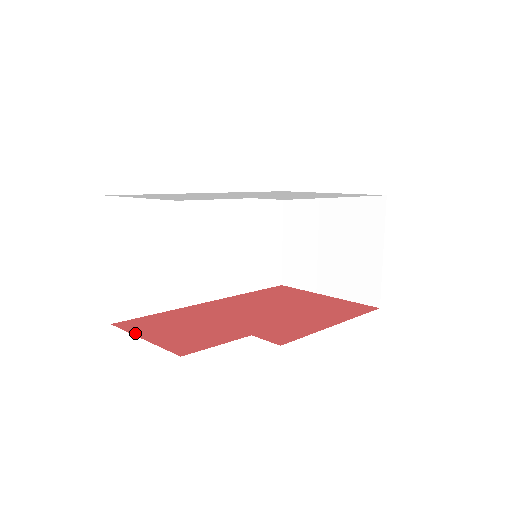
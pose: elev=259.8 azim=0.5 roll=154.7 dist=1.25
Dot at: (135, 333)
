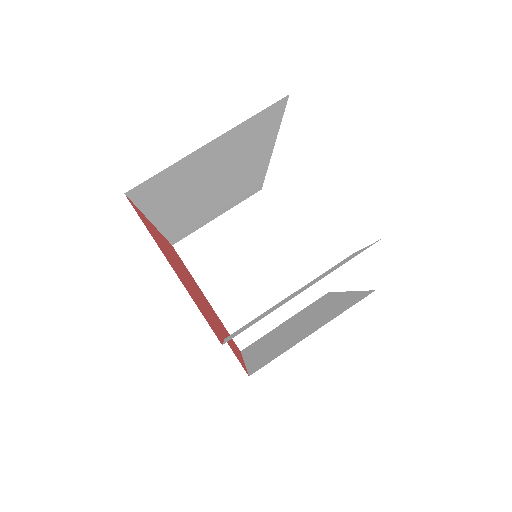
Dot at: occluded
